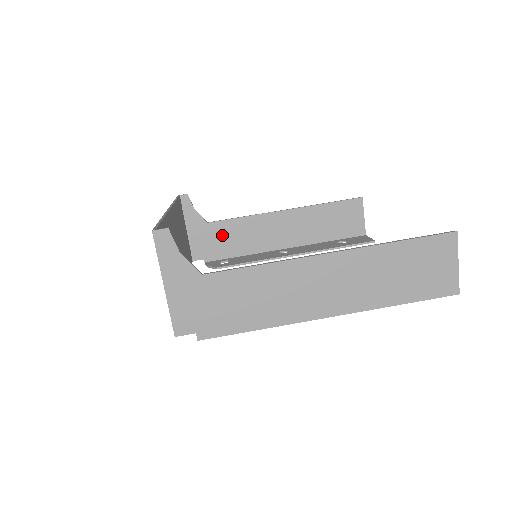
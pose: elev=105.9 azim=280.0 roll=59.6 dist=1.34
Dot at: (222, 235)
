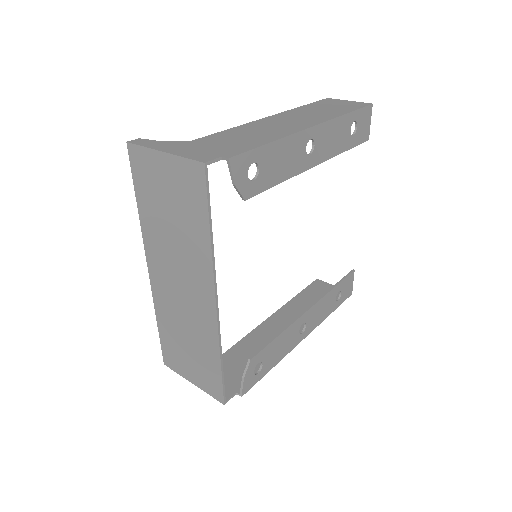
Dot at: (234, 363)
